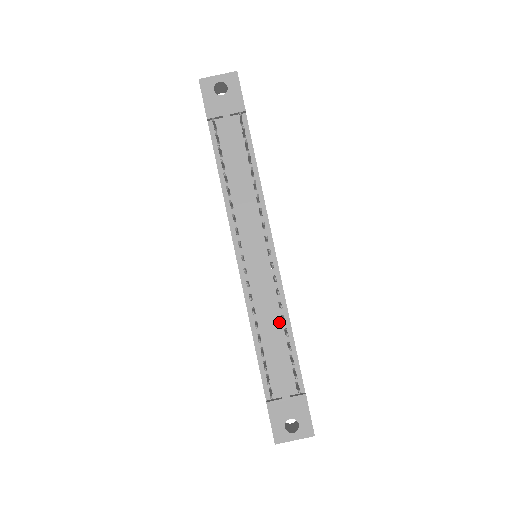
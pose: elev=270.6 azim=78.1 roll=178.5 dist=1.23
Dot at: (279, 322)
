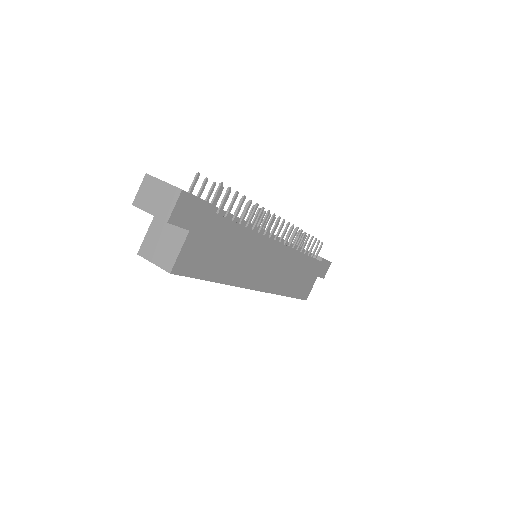
Dot at: occluded
